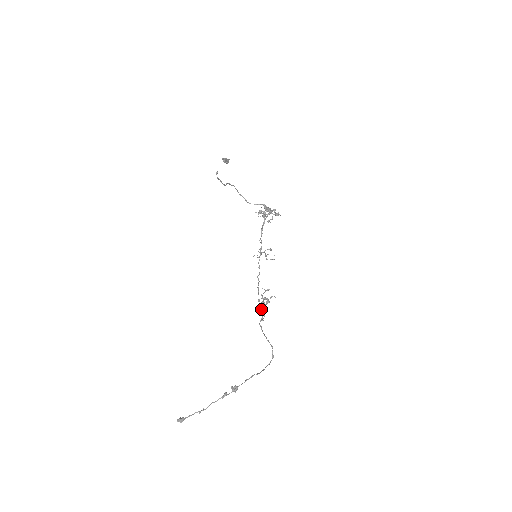
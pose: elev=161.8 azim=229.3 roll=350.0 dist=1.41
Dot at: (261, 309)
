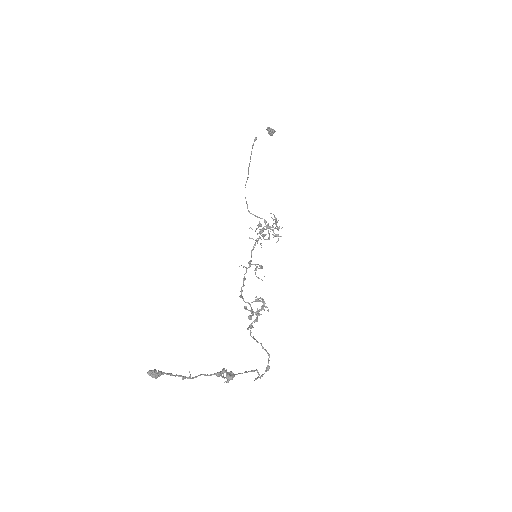
Dot at: (250, 315)
